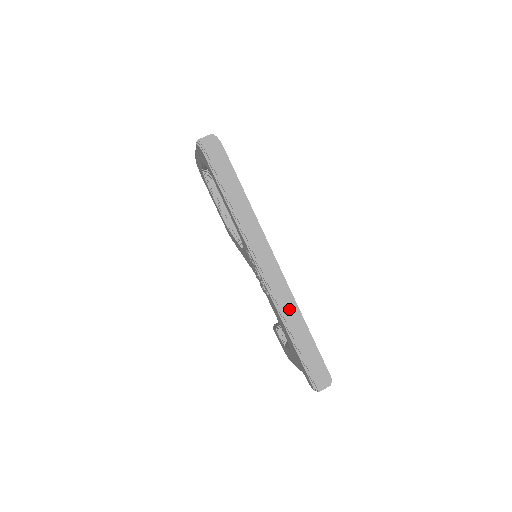
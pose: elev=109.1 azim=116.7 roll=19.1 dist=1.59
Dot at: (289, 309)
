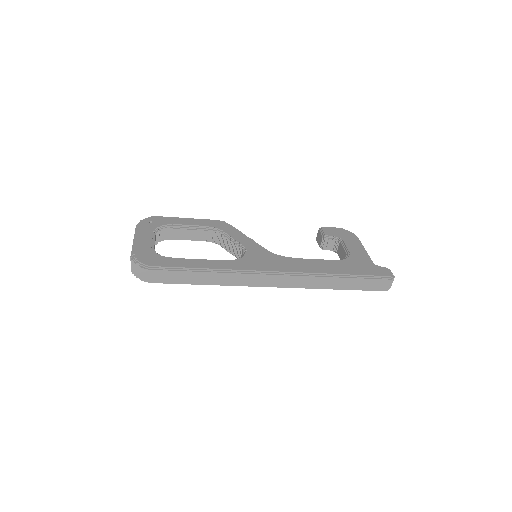
Dot at: (317, 282)
